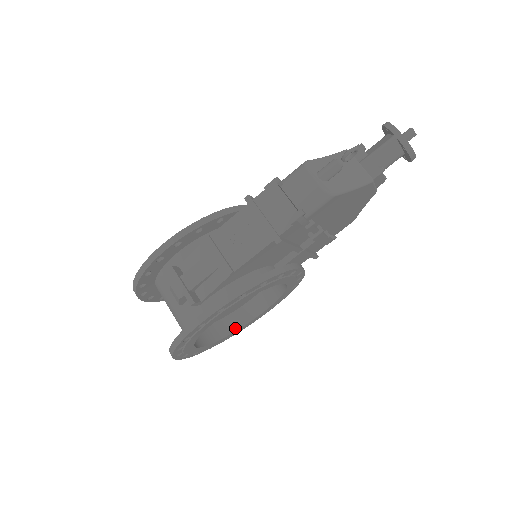
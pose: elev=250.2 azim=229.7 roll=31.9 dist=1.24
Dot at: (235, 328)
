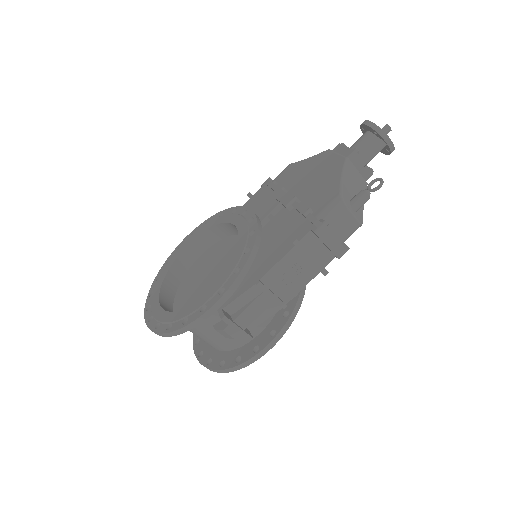
Dot at: occluded
